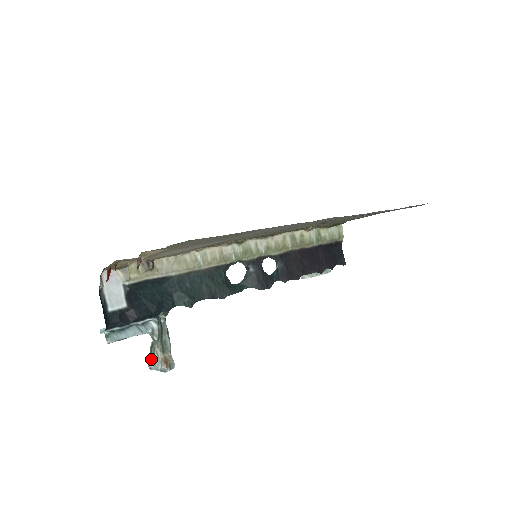
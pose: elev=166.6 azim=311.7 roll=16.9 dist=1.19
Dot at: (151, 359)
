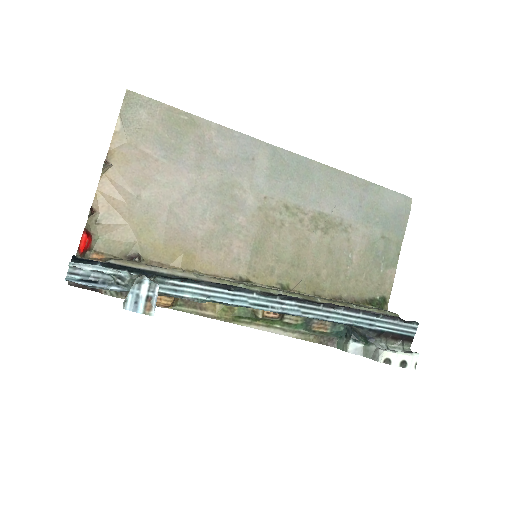
Dot at: occluded
